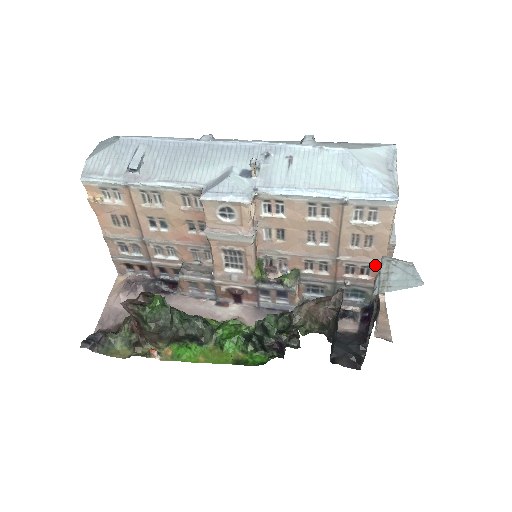
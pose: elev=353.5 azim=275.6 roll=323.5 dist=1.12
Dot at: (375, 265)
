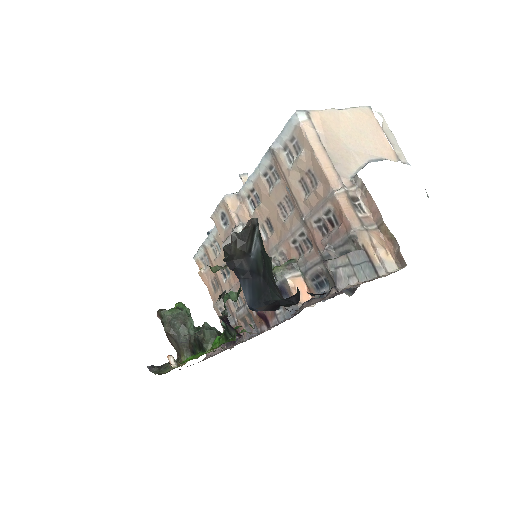
Dot at: (331, 203)
